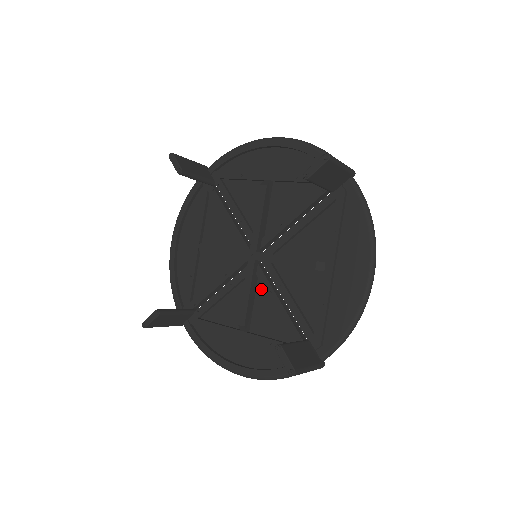
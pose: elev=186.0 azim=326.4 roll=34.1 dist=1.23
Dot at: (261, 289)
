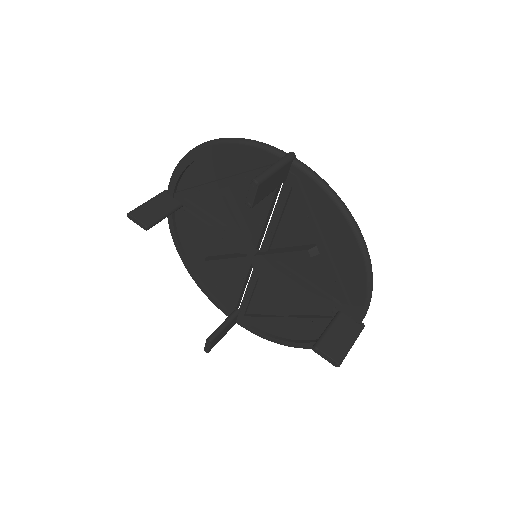
Dot at: (240, 265)
